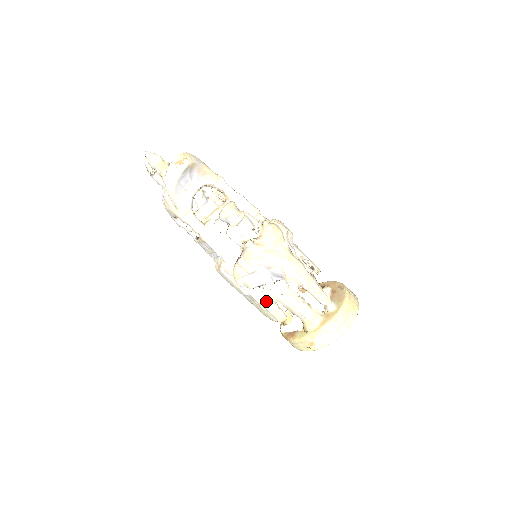
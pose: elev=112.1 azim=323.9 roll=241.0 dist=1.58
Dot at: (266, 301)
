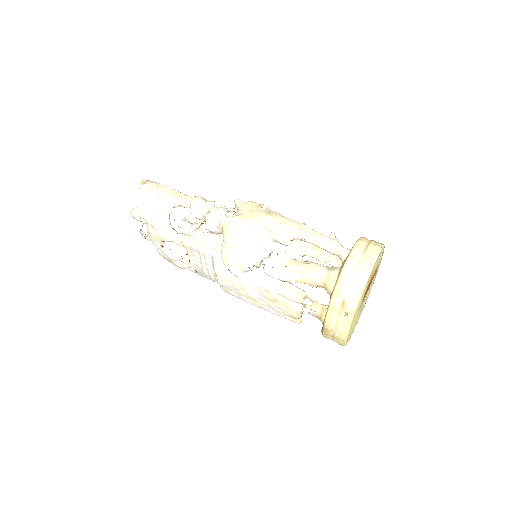
Dot at: (272, 281)
